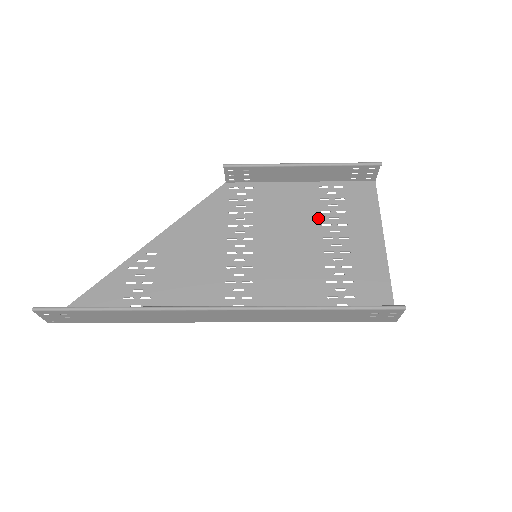
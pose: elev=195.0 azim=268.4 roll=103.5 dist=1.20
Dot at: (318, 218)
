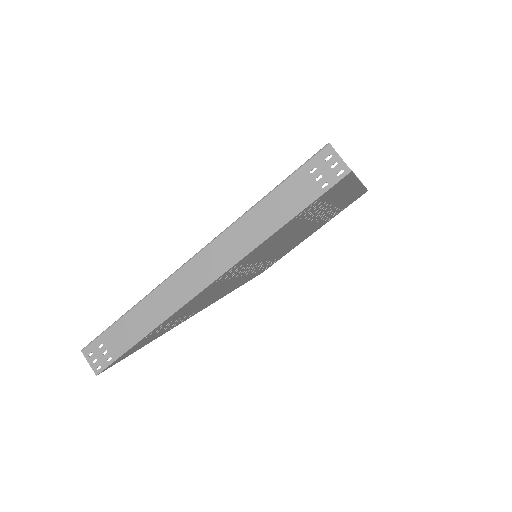
Dot at: (316, 223)
